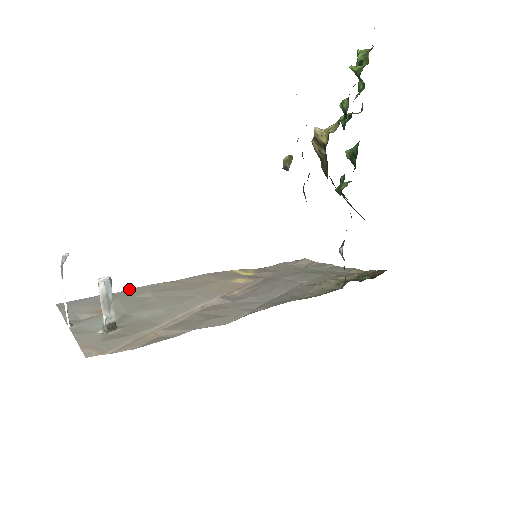
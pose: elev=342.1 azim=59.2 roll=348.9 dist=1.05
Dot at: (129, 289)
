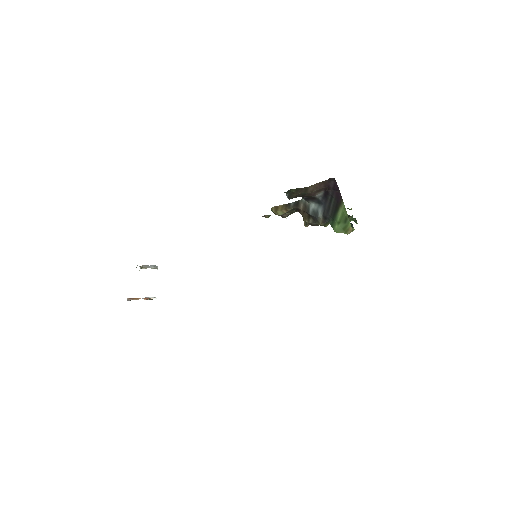
Dot at: occluded
